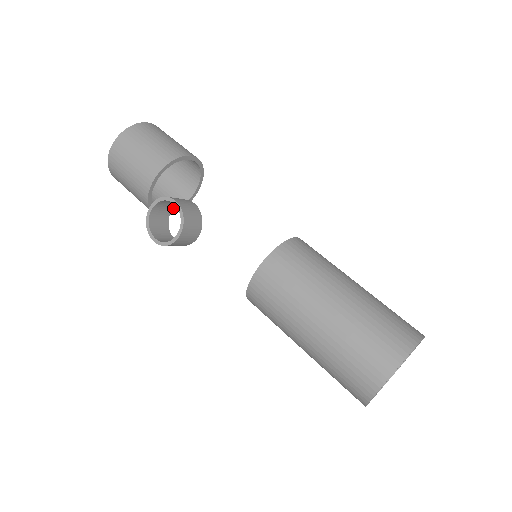
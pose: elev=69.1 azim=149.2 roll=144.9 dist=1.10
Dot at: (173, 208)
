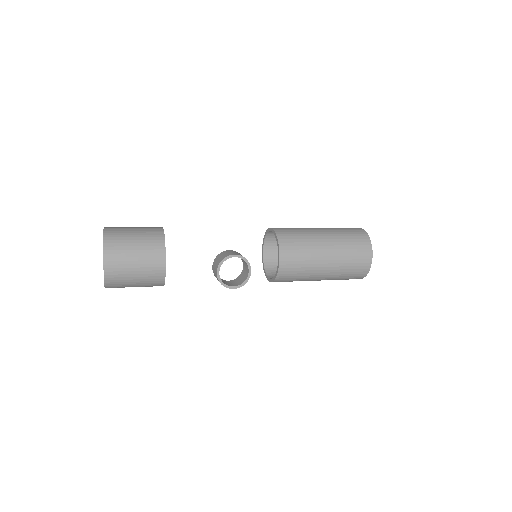
Dot at: occluded
